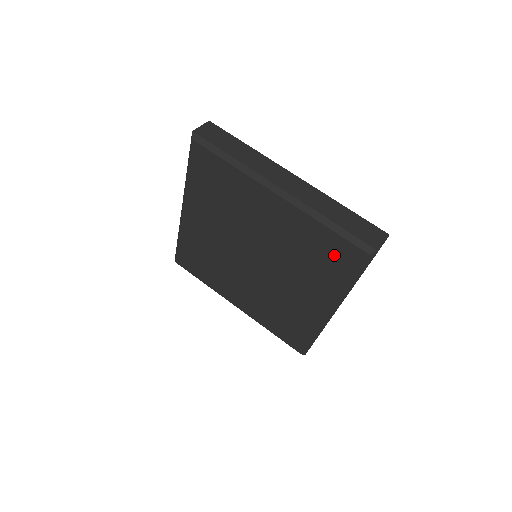
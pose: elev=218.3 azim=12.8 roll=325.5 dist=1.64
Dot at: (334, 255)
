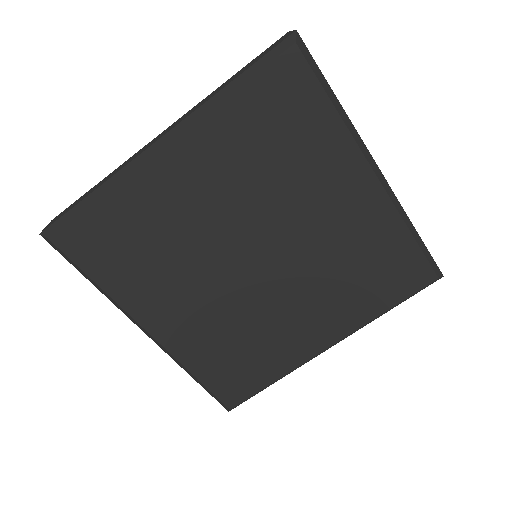
Dot at: (282, 106)
